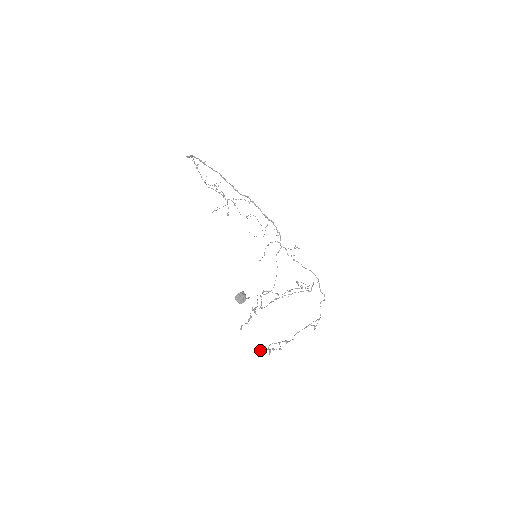
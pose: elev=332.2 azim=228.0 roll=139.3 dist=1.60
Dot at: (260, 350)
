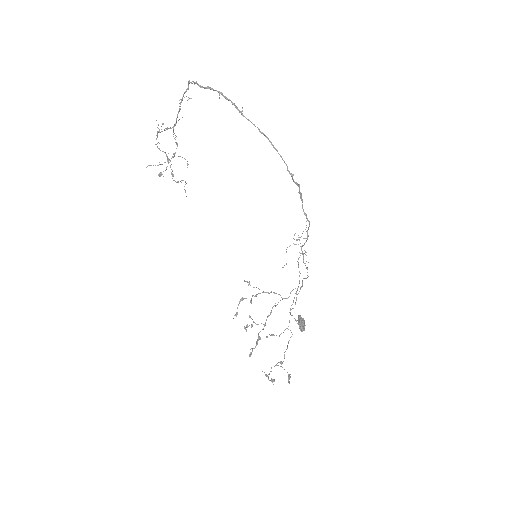
Dot at: (272, 380)
